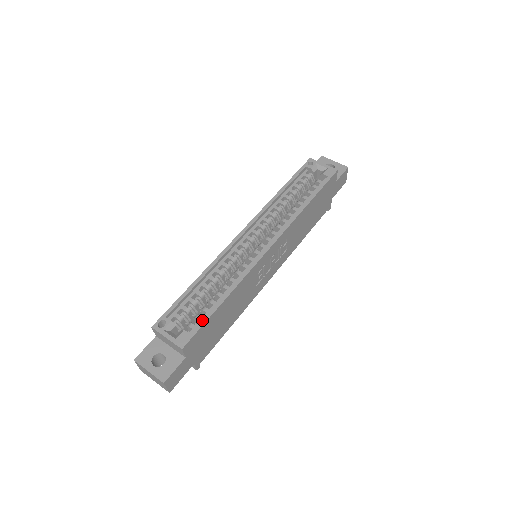
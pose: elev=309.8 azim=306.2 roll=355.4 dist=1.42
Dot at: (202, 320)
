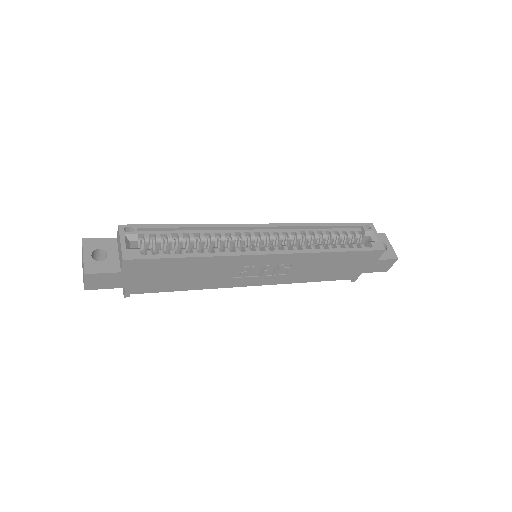
Dot at: (161, 254)
